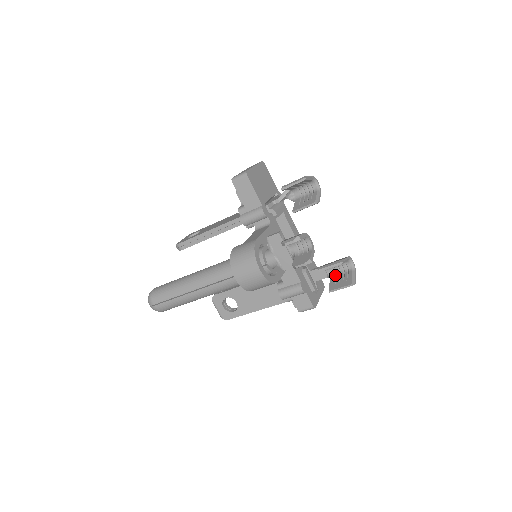
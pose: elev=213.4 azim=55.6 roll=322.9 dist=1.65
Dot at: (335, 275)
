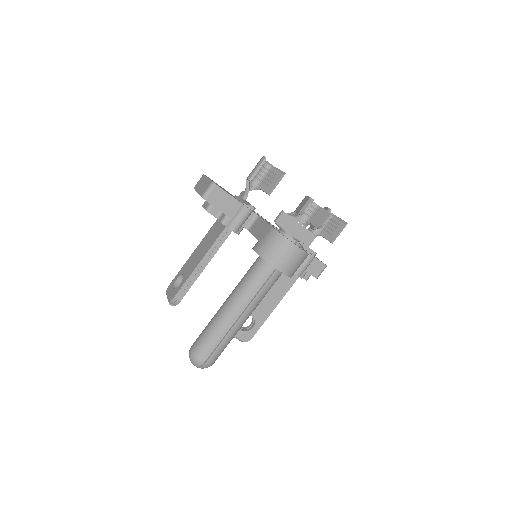
Dot at: (322, 230)
